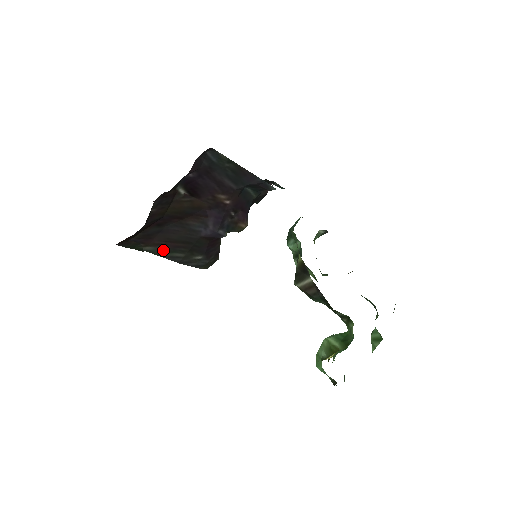
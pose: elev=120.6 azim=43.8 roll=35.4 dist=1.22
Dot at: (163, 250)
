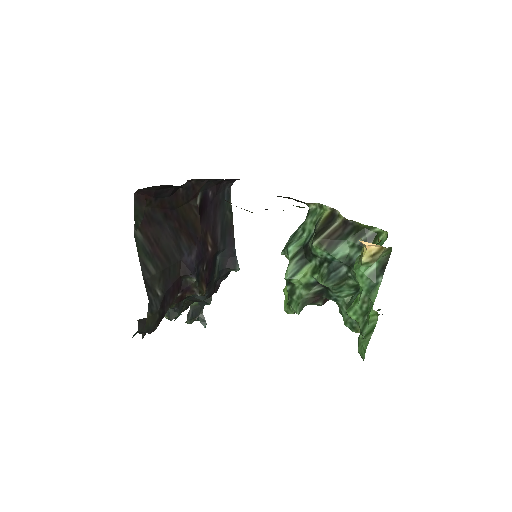
Dot at: (145, 249)
